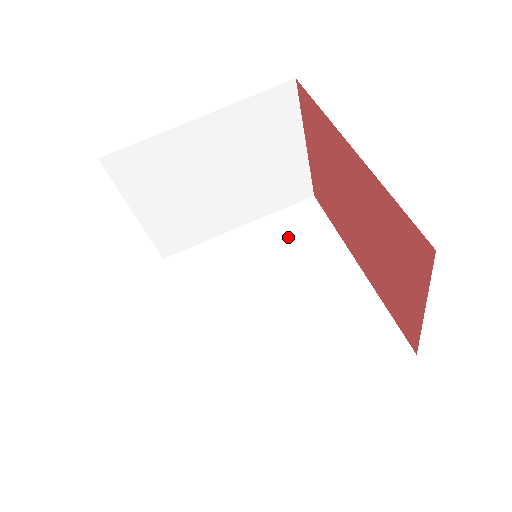
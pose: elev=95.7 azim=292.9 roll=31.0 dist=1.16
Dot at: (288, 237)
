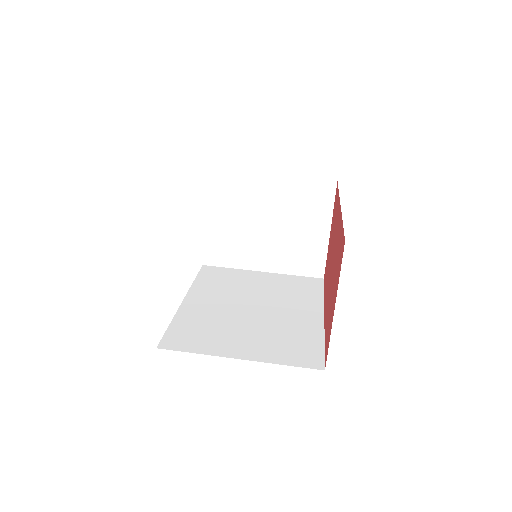
Dot at: (289, 288)
